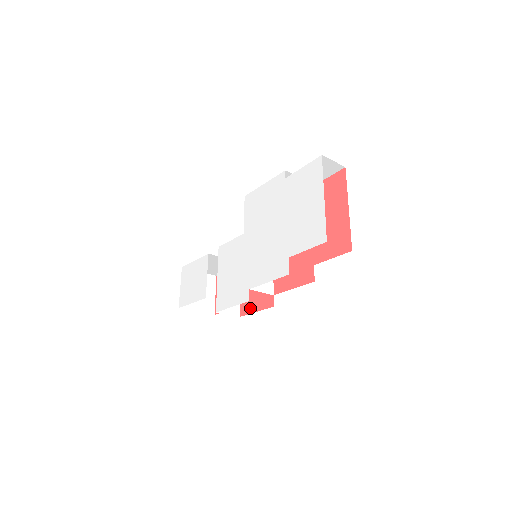
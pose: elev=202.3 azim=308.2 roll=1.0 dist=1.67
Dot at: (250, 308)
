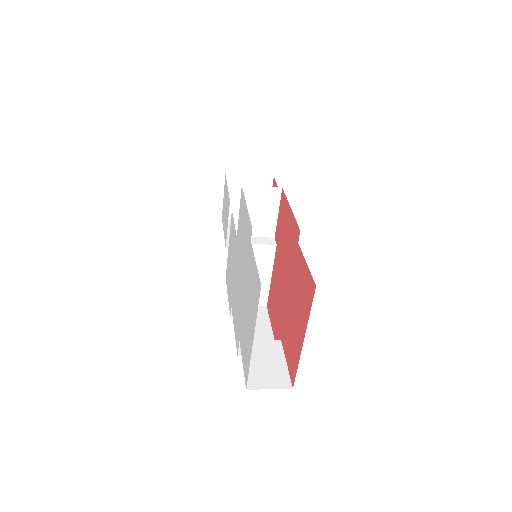
Dot at: occluded
